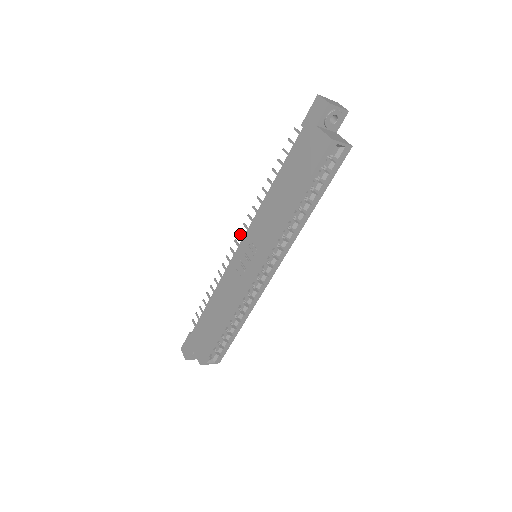
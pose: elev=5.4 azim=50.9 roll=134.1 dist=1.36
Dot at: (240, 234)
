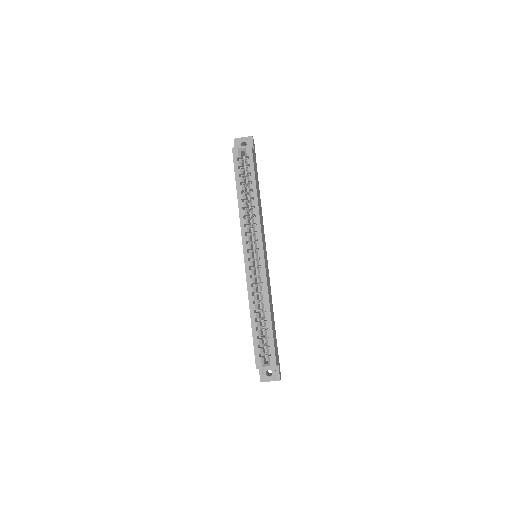
Dot at: occluded
